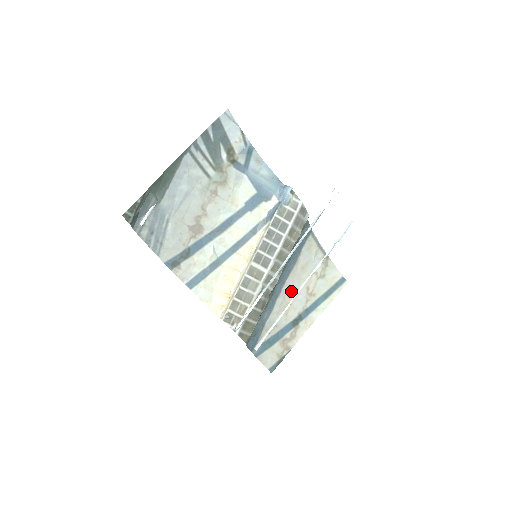
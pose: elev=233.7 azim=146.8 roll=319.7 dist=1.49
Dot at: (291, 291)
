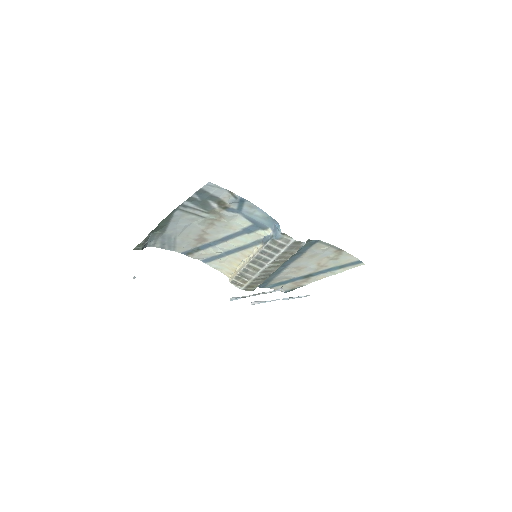
Dot at: (299, 265)
